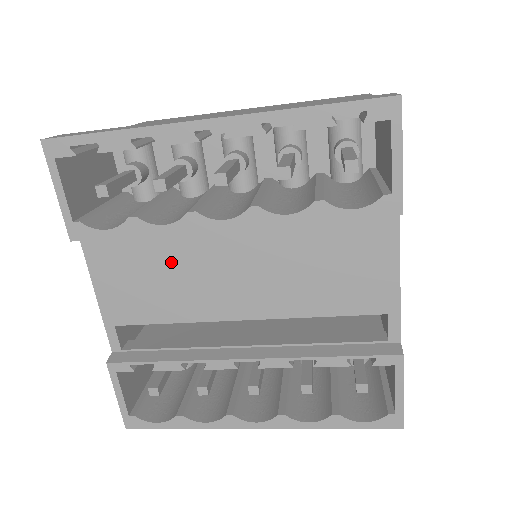
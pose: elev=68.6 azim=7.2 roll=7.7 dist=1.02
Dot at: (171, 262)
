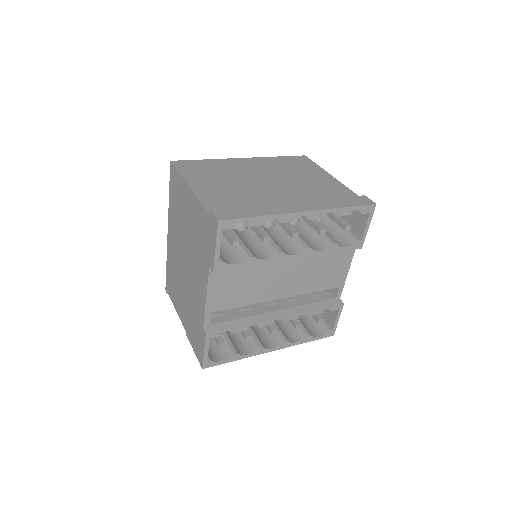
Dot at: (255, 275)
